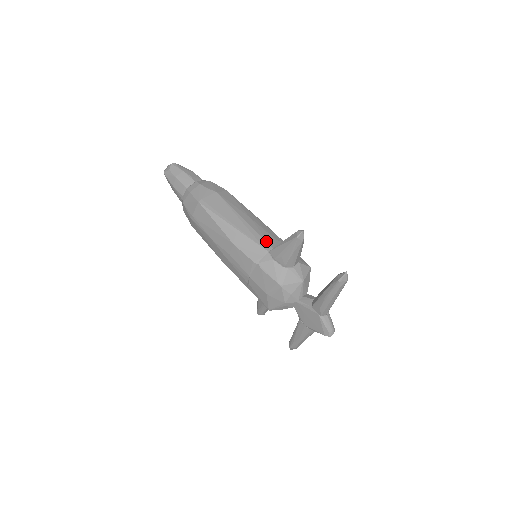
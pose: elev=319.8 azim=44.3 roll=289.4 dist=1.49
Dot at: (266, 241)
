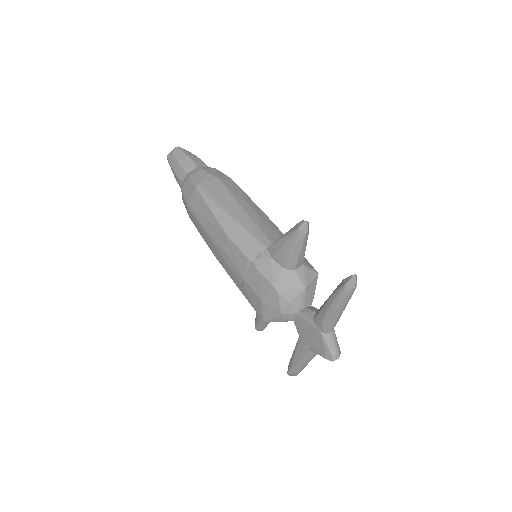
Dot at: (266, 236)
